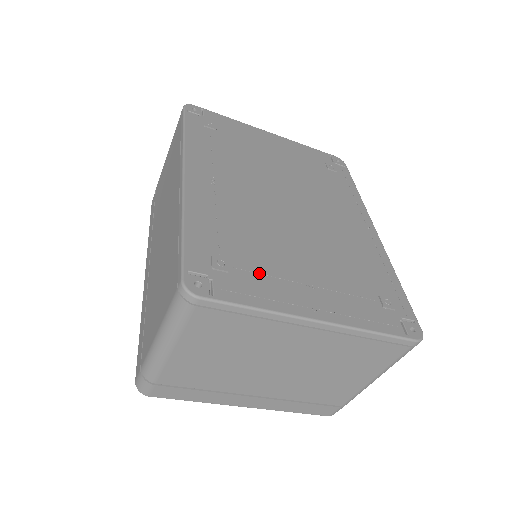
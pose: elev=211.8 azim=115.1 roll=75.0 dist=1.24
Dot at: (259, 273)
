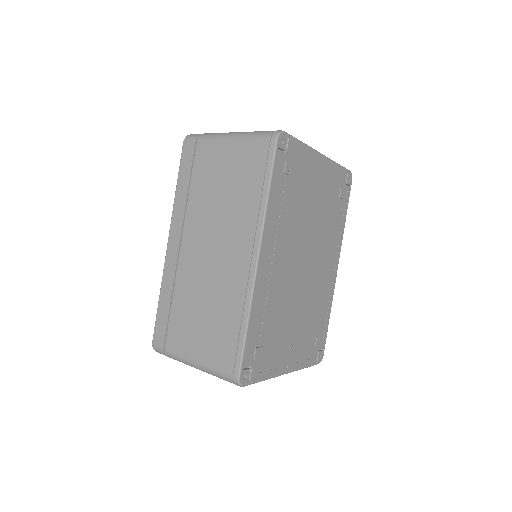
Dot at: (273, 350)
